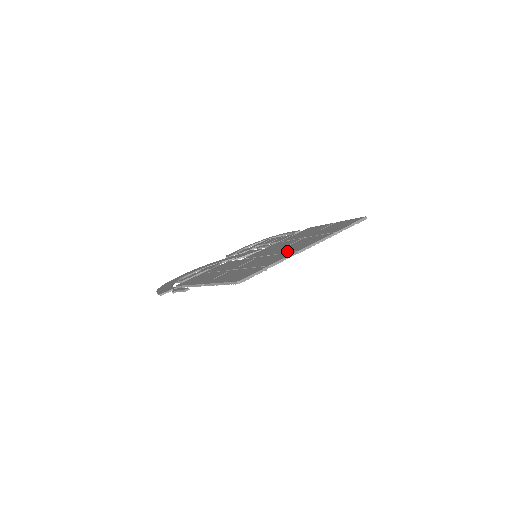
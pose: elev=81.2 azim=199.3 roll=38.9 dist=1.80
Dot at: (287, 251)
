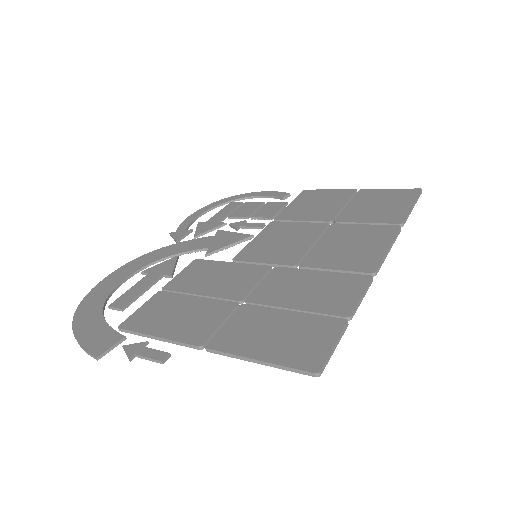
Dot at: (341, 265)
